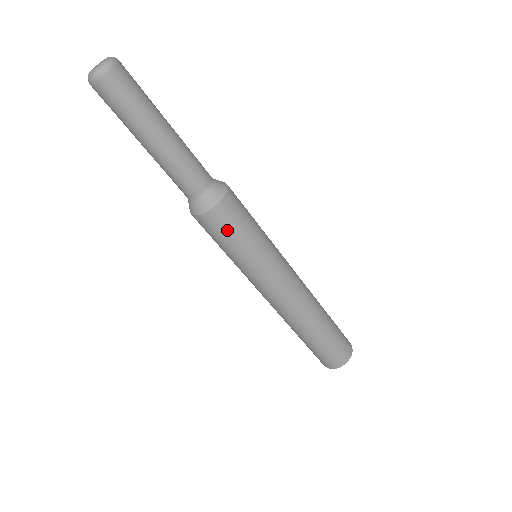
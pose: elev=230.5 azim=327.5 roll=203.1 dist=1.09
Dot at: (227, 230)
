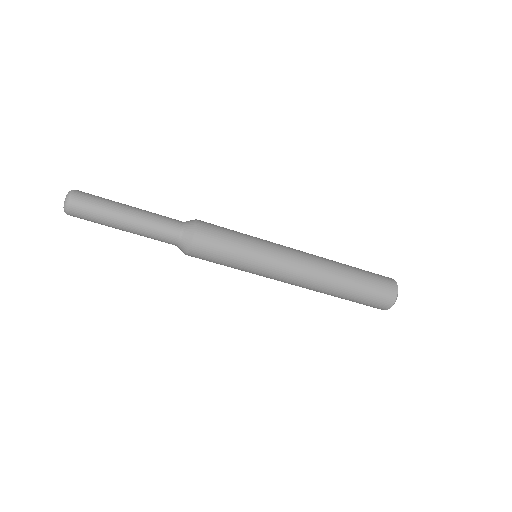
Dot at: (217, 238)
